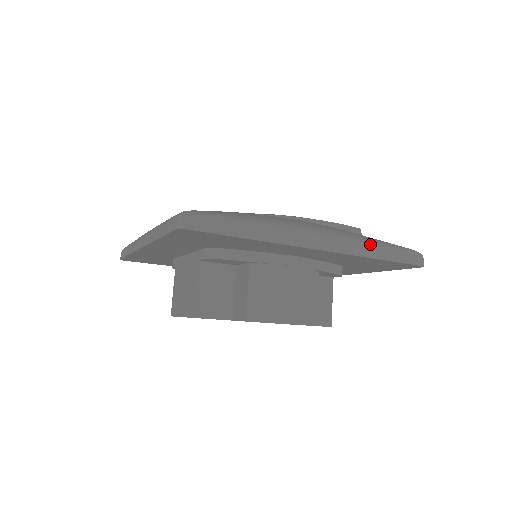
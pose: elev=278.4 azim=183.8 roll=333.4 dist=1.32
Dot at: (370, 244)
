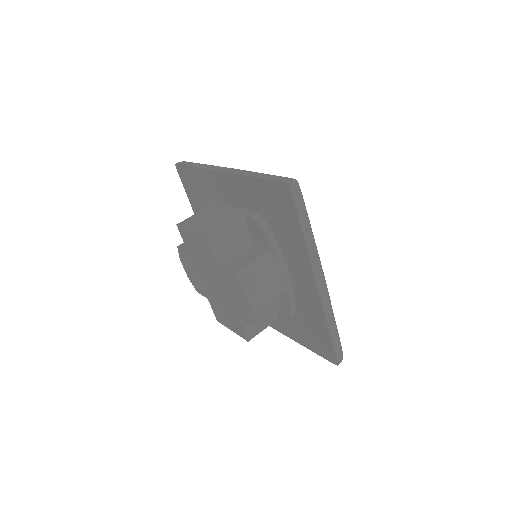
Dot at: (334, 317)
